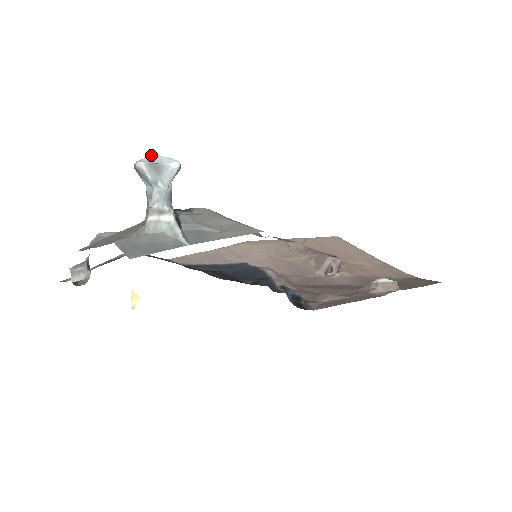
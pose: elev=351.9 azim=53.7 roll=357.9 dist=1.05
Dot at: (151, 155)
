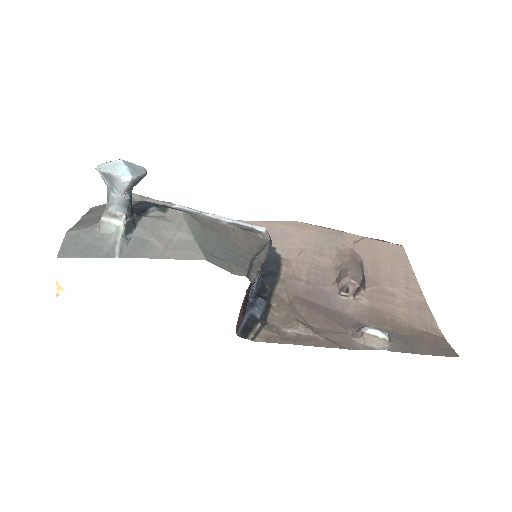
Dot at: (116, 160)
